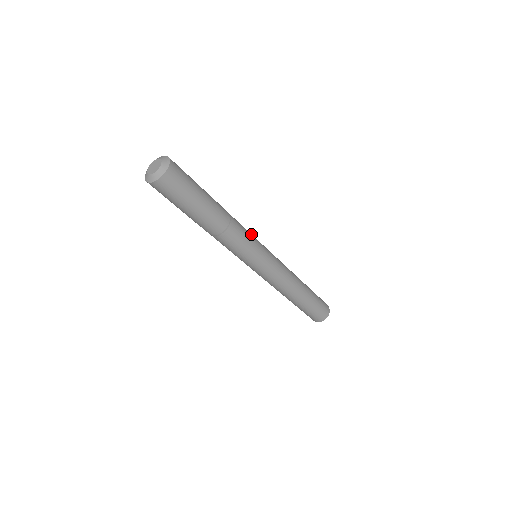
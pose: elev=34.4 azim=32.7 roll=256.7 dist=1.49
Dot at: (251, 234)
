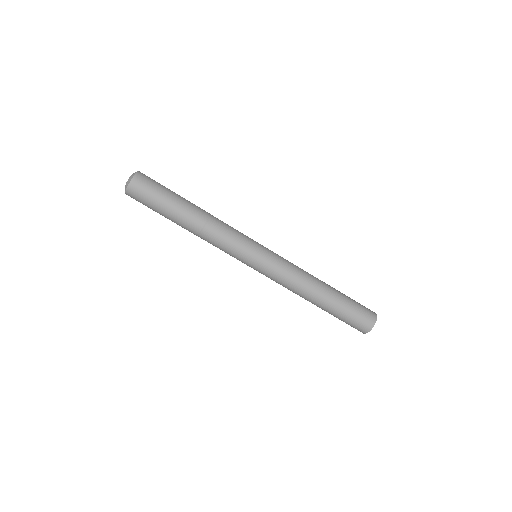
Dot at: occluded
